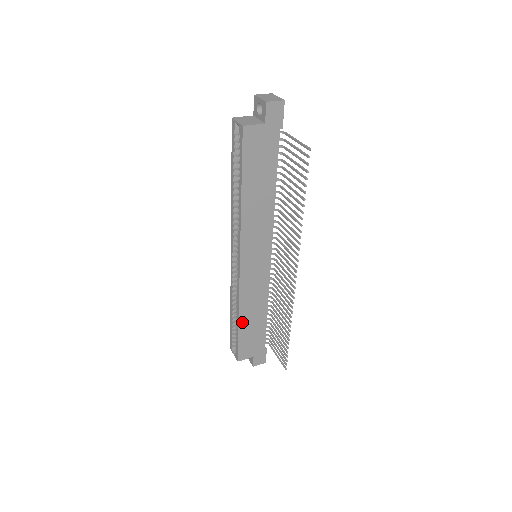
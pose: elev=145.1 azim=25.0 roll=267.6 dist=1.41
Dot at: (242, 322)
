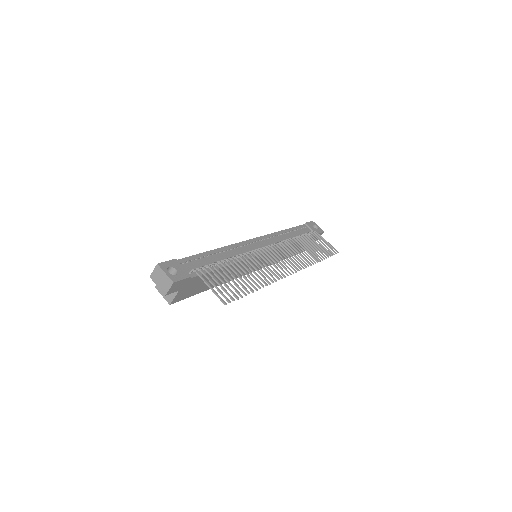
Dot at: (285, 258)
